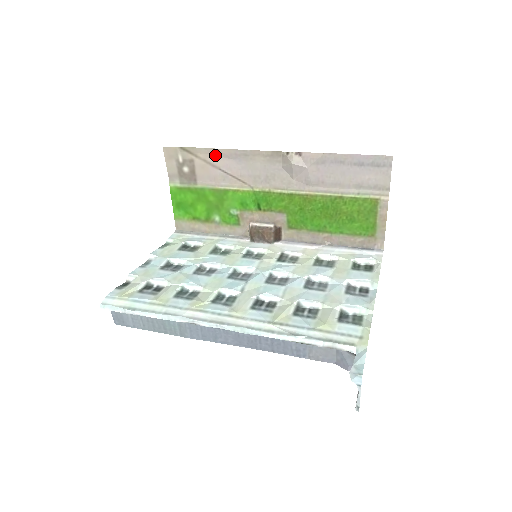
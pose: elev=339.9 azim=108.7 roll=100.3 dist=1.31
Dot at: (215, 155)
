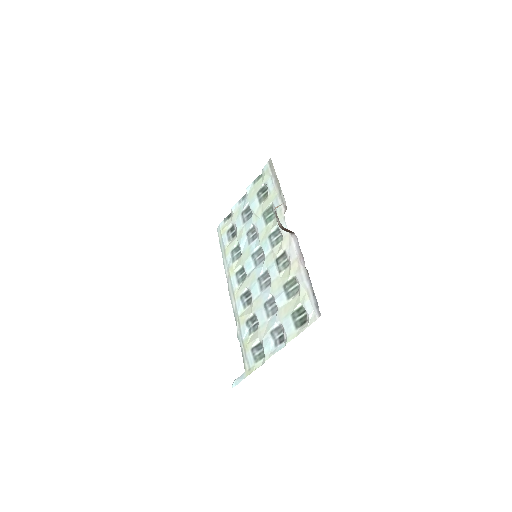
Dot at: occluded
